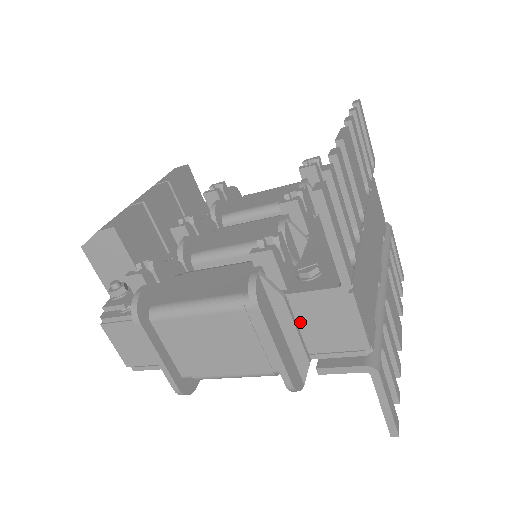
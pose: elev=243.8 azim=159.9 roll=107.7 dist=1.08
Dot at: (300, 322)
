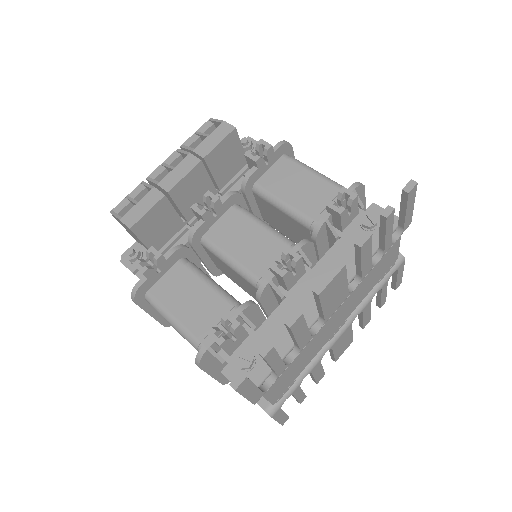
Dot at: occluded
